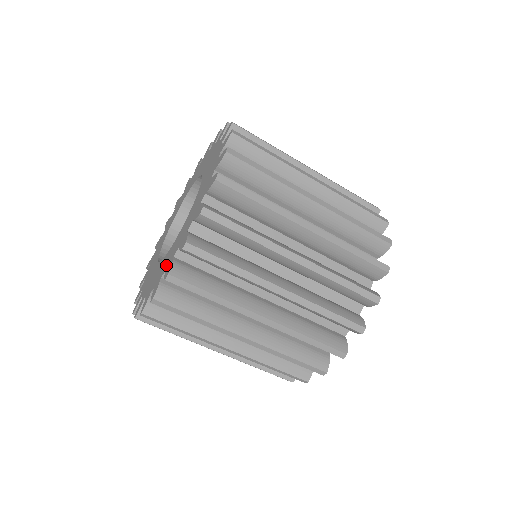
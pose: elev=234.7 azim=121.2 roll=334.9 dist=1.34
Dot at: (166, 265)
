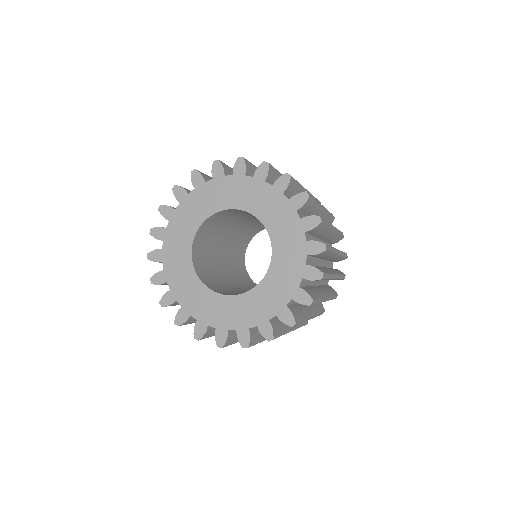
Dot at: (216, 320)
